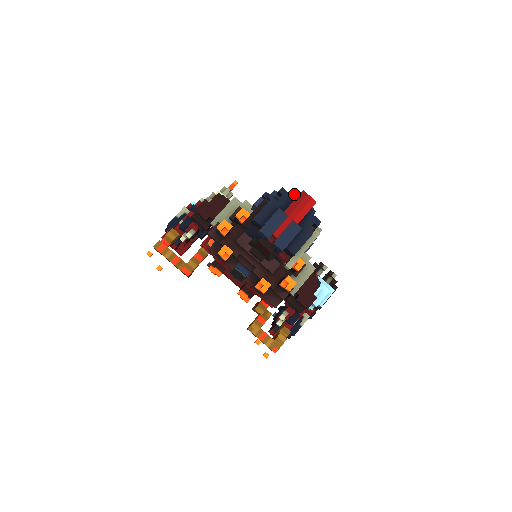
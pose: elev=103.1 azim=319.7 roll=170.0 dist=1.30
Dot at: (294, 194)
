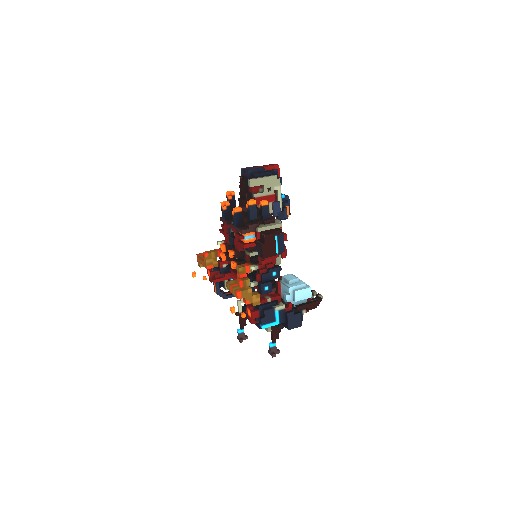
Dot at: occluded
